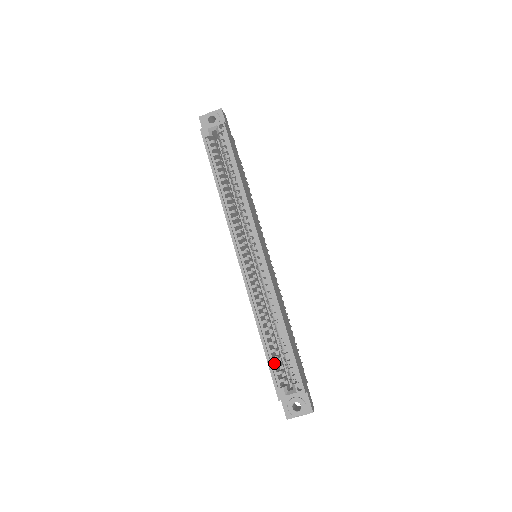
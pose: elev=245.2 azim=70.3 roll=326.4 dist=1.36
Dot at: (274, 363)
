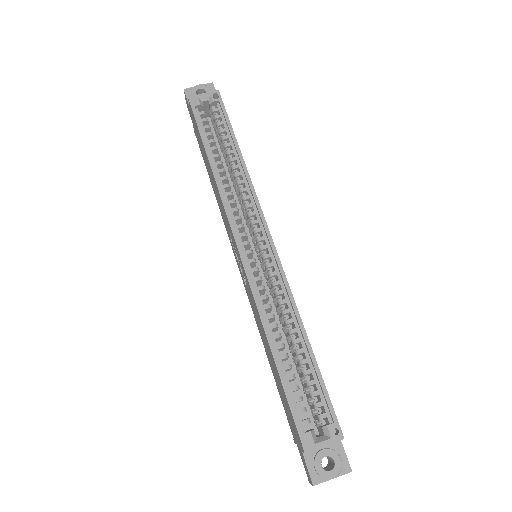
Dot at: (293, 396)
